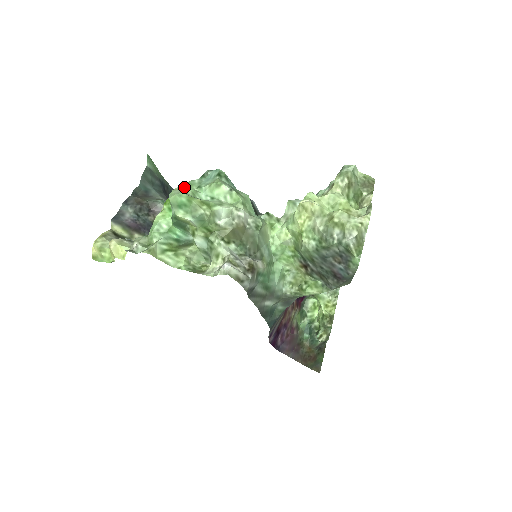
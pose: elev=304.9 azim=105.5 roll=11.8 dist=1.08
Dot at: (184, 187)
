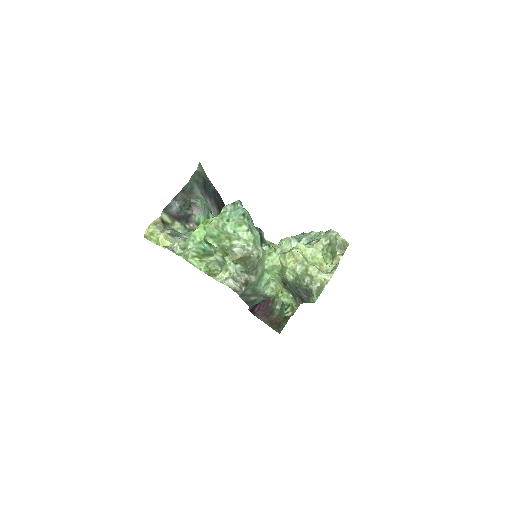
Dot at: (218, 220)
